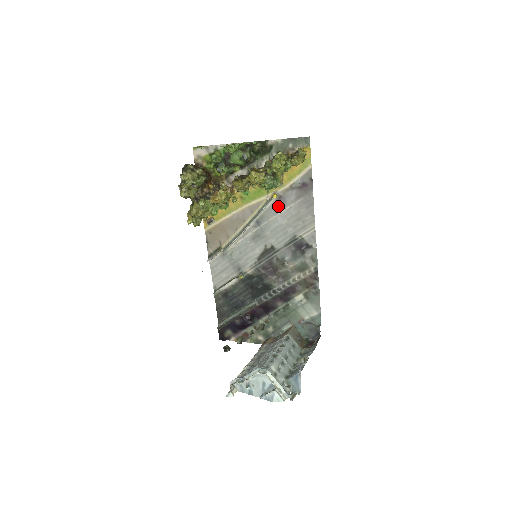
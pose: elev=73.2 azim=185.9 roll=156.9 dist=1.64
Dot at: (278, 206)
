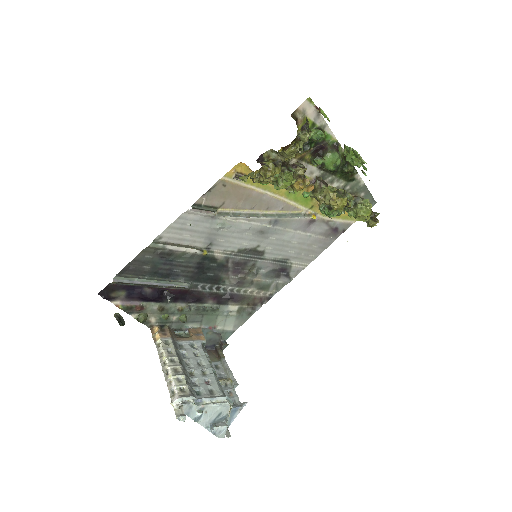
Dot at: (304, 226)
